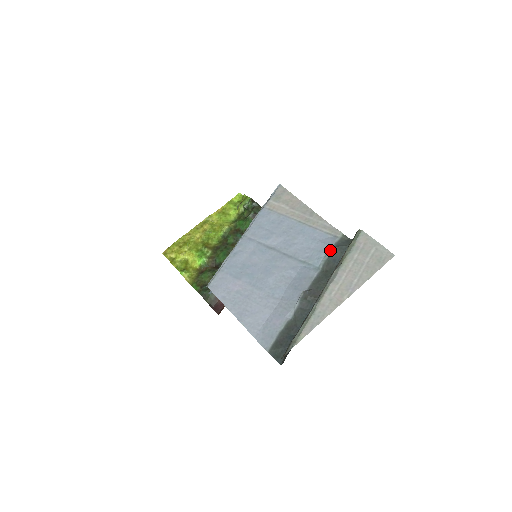
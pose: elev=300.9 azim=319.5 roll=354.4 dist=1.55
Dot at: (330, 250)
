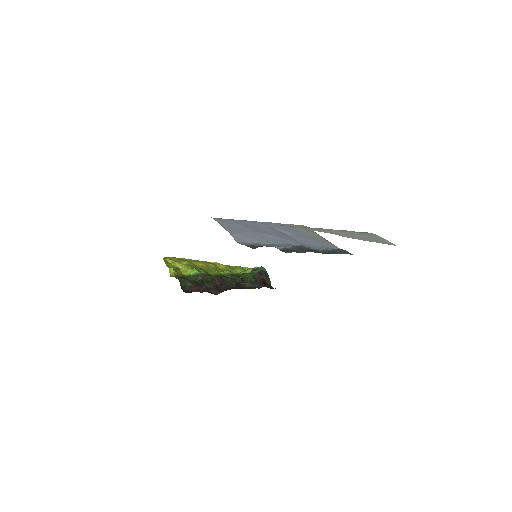
Dot at: (333, 249)
